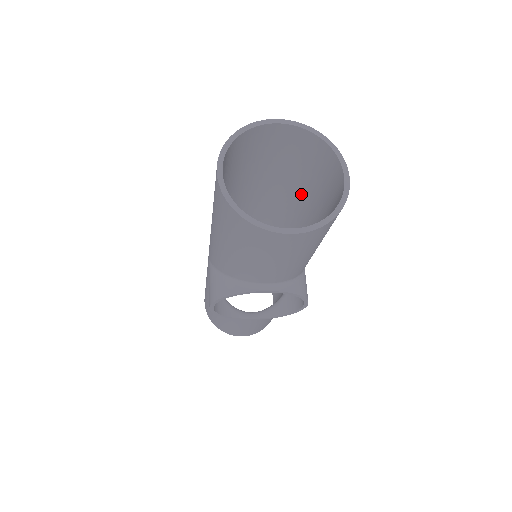
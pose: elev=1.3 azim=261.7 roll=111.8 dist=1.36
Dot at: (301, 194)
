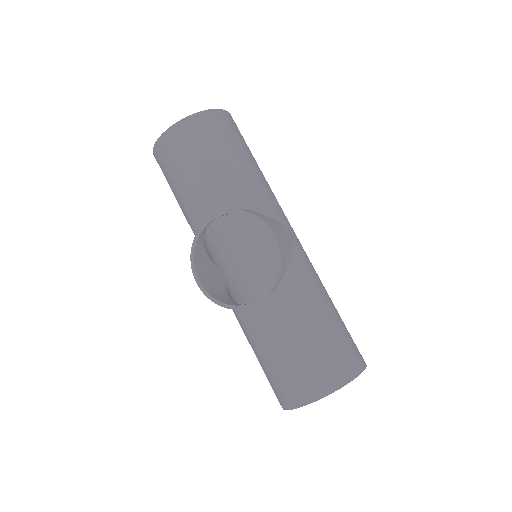
Dot at: occluded
